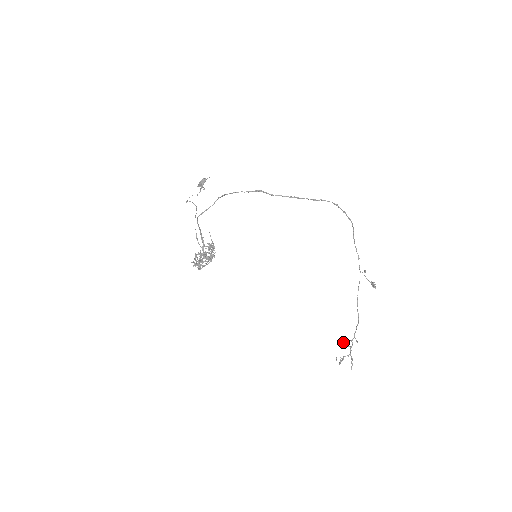
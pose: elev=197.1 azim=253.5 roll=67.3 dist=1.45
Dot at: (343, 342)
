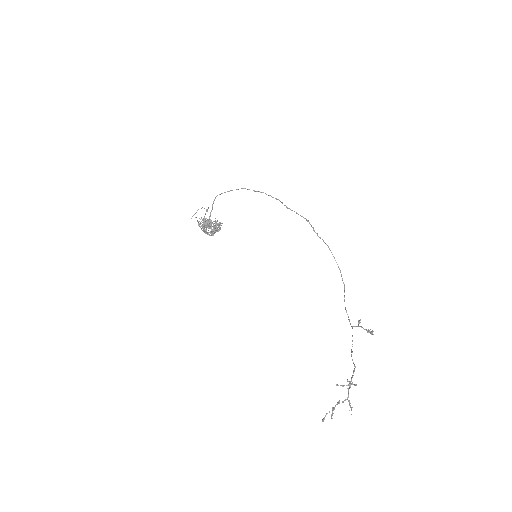
Dot at: (337, 384)
